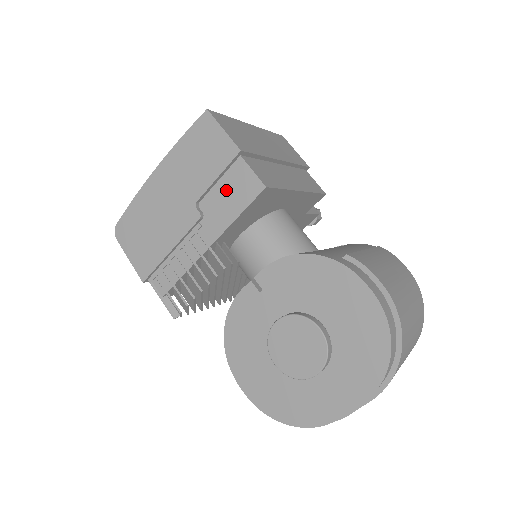
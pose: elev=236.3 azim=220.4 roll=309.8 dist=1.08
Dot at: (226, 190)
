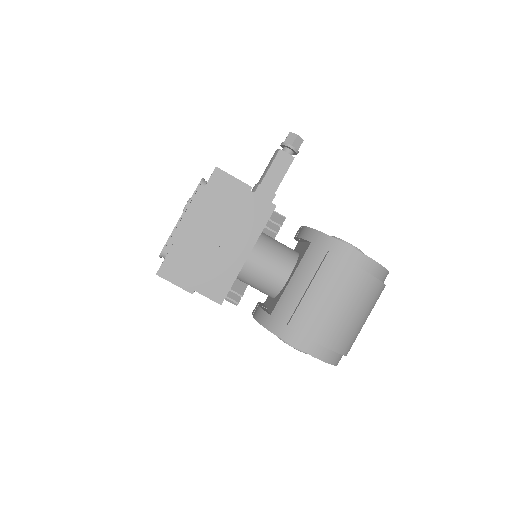
Dot at: occluded
